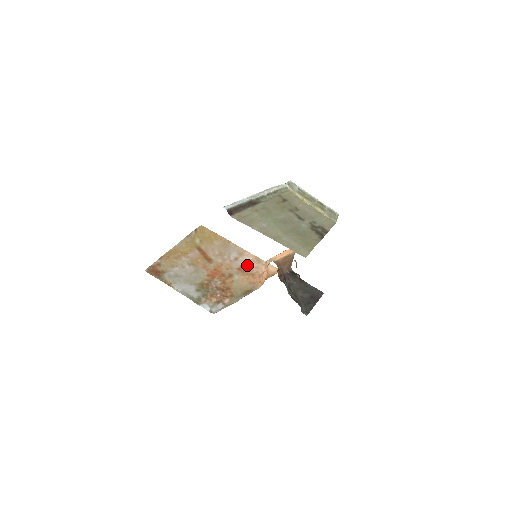
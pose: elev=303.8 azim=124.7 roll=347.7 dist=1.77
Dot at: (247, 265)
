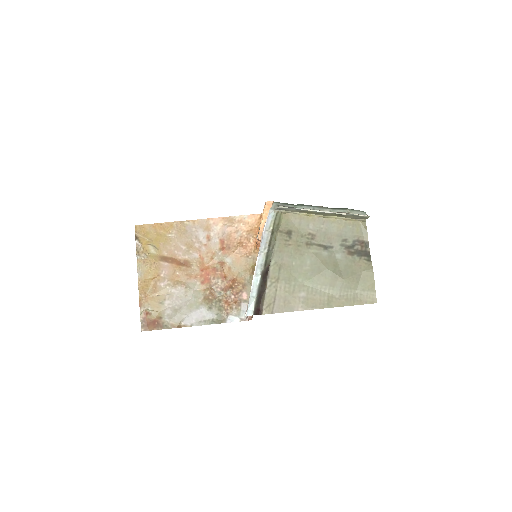
Dot at: (225, 237)
